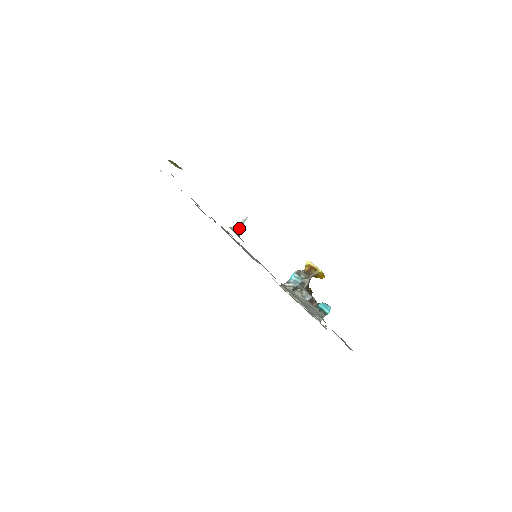
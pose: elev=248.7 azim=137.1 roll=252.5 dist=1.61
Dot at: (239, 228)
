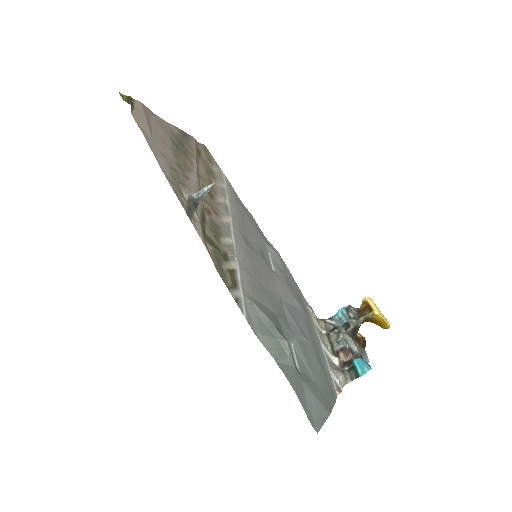
Dot at: (197, 196)
